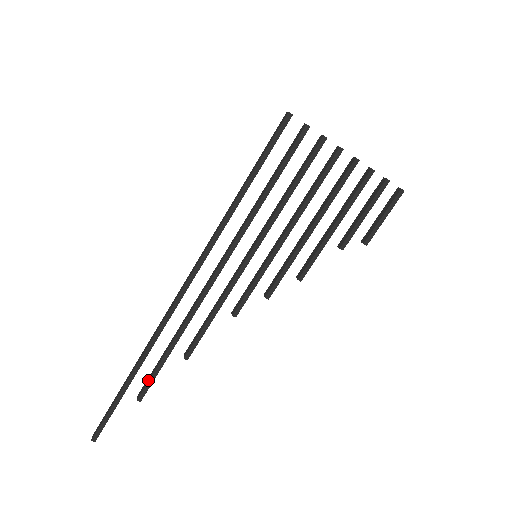
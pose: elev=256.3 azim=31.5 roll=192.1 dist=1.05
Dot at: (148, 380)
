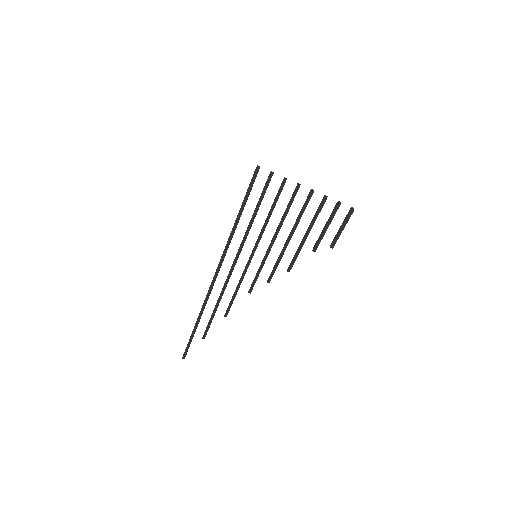
Dot at: (206, 327)
